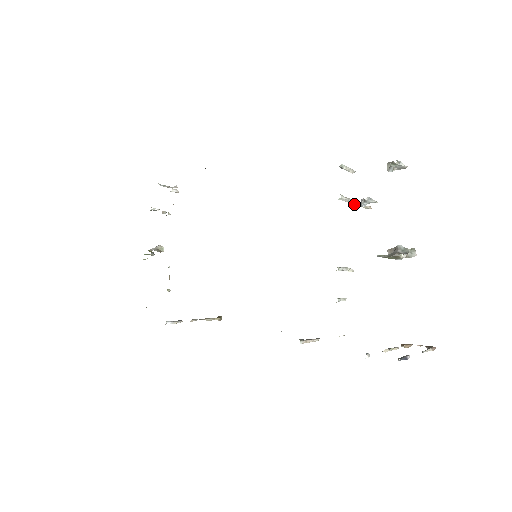
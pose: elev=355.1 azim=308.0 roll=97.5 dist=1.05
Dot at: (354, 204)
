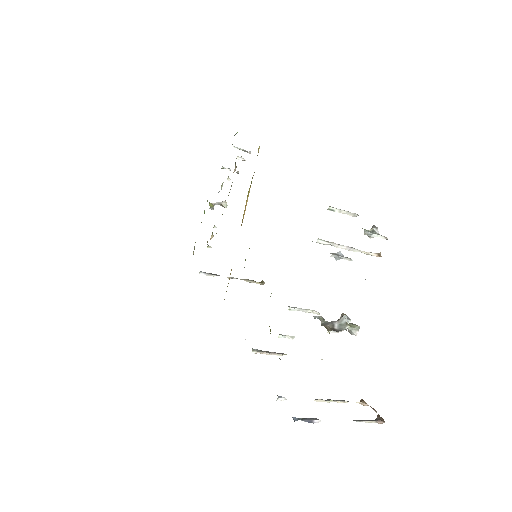
Dot at: (345, 249)
